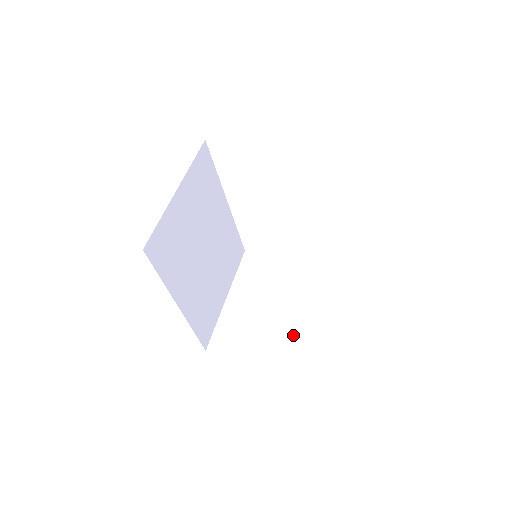
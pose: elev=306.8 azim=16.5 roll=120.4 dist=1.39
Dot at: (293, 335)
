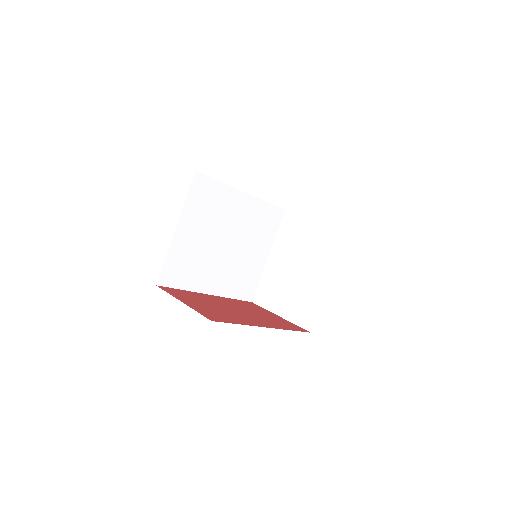
Dot at: (308, 300)
